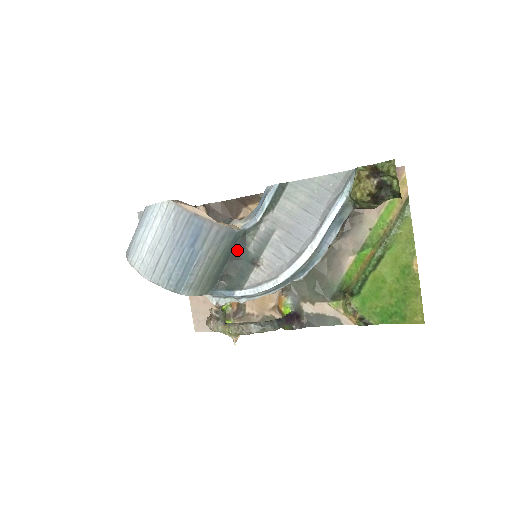
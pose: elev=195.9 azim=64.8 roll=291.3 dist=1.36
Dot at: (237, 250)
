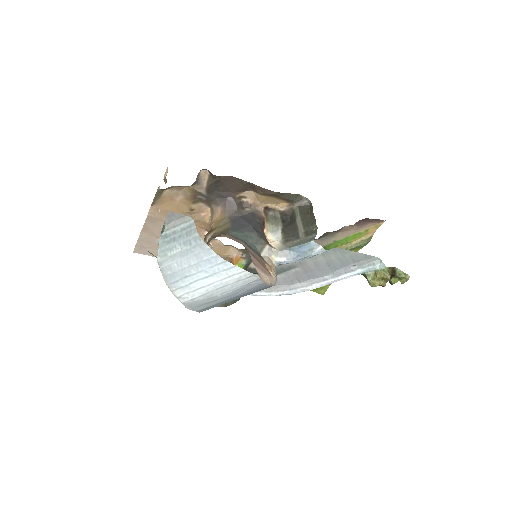
Dot at: occluded
